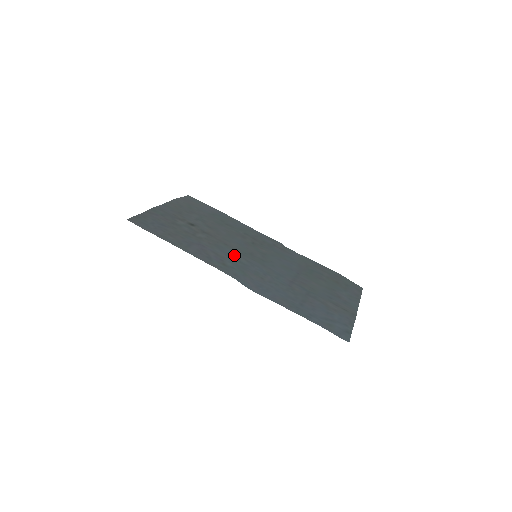
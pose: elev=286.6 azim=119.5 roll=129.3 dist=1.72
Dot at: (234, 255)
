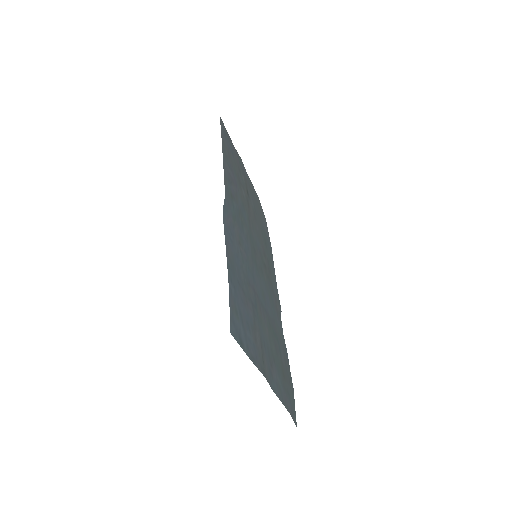
Dot at: (245, 221)
